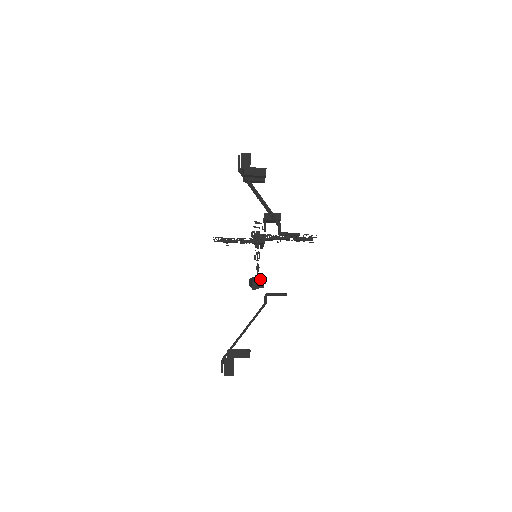
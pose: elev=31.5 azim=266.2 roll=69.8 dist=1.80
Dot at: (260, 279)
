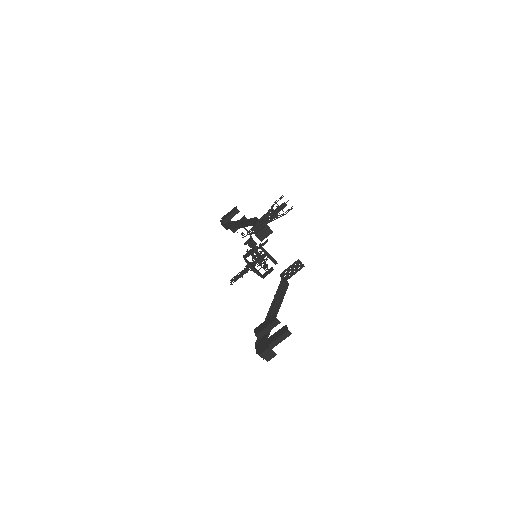
Dot at: (249, 252)
